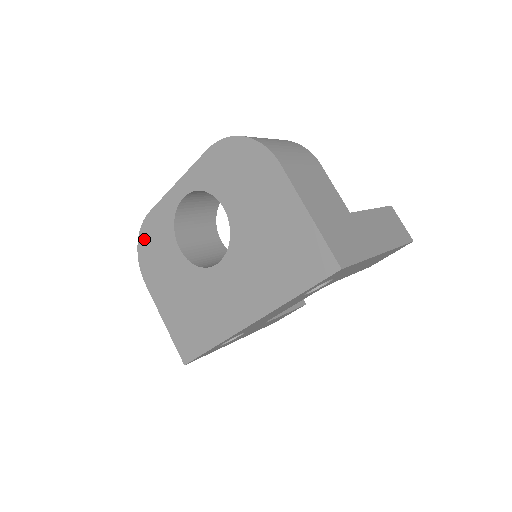
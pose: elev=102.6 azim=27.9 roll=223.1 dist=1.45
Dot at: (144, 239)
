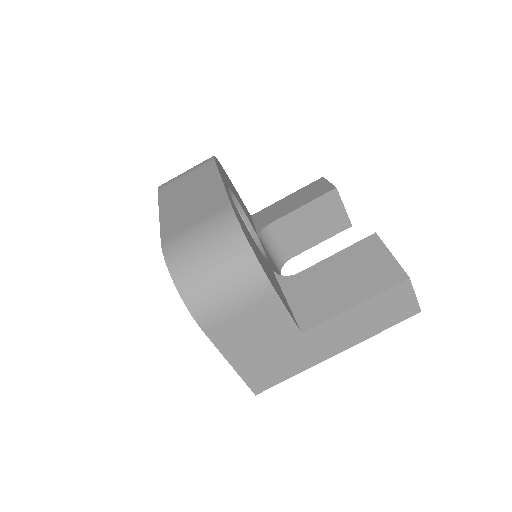
Dot at: occluded
